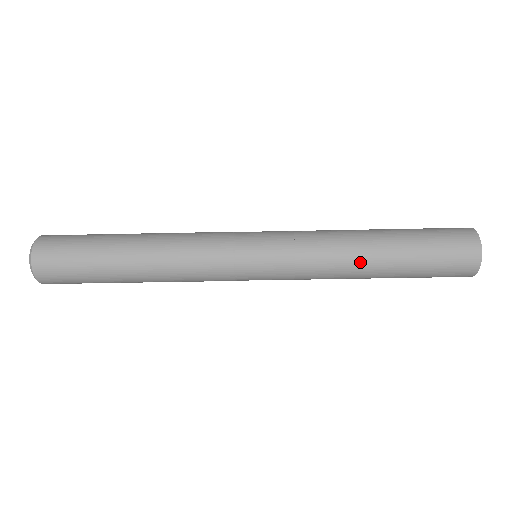
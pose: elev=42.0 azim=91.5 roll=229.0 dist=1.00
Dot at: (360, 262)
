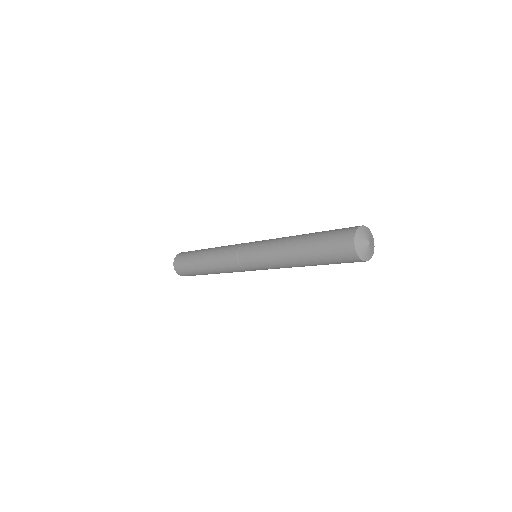
Dot at: (290, 254)
